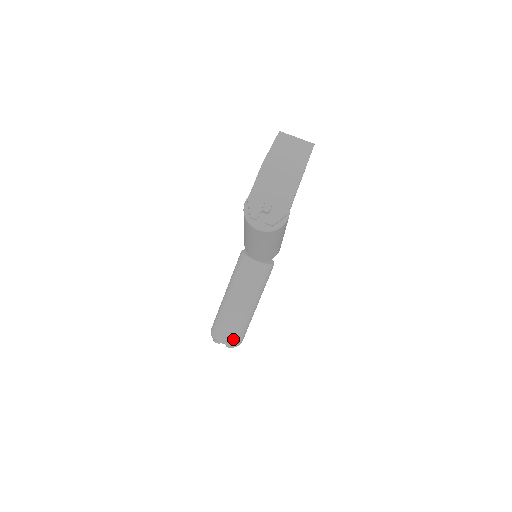
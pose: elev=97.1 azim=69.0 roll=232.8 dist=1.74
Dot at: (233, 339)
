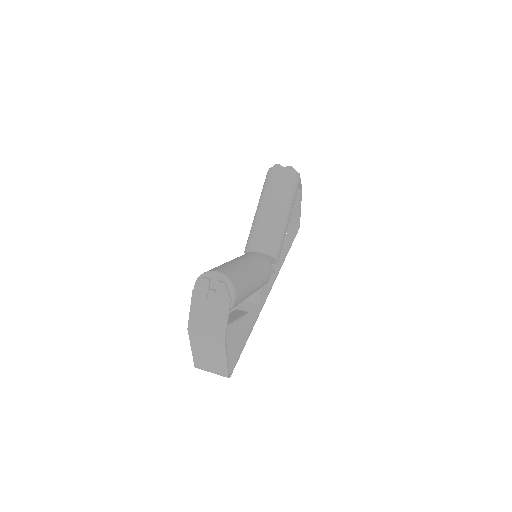
Dot at: (230, 274)
